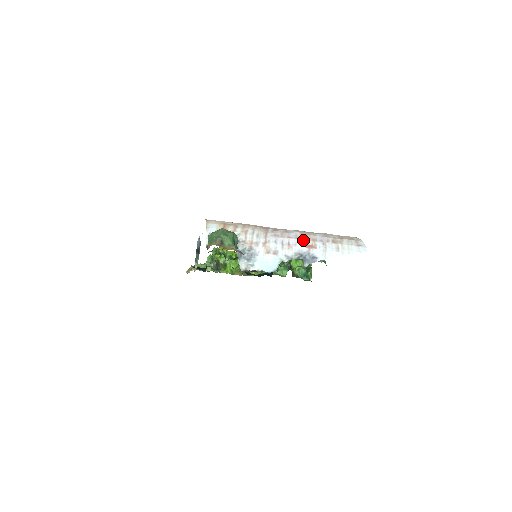
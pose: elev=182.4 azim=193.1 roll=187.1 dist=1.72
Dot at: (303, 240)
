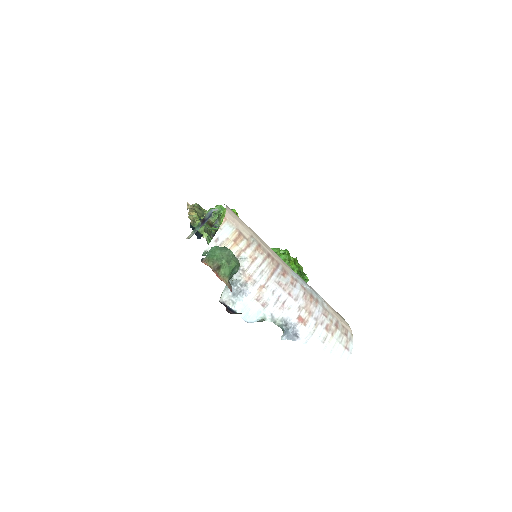
Dot at: (300, 307)
